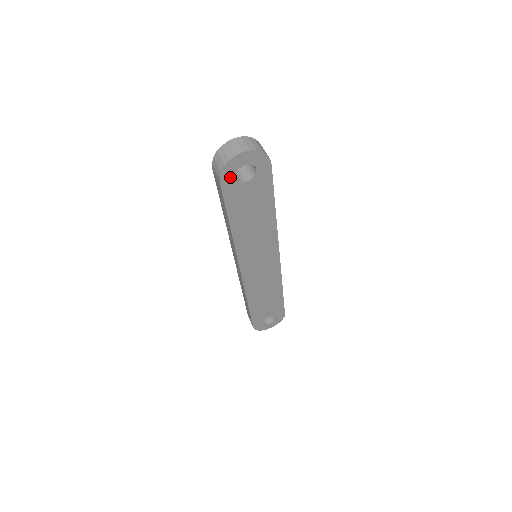
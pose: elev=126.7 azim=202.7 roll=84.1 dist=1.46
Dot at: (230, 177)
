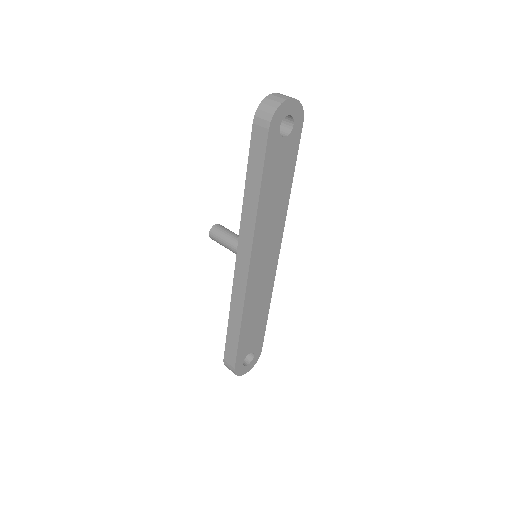
Dot at: (276, 125)
